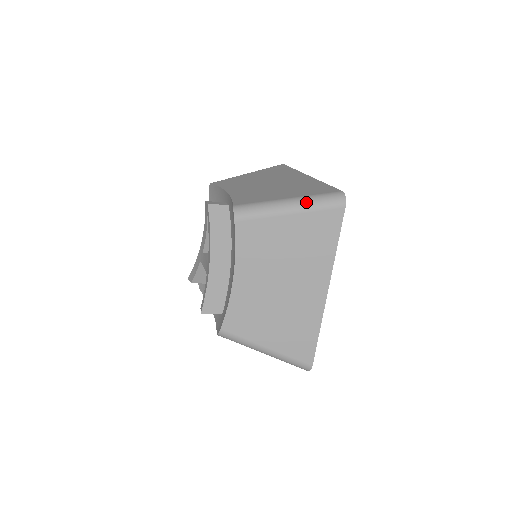
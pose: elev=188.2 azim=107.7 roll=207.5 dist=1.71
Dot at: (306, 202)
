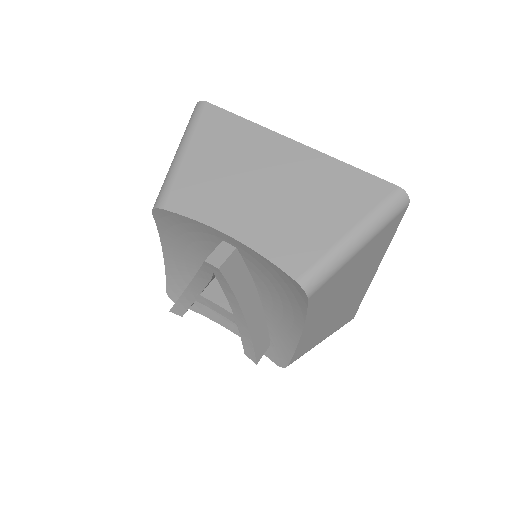
Dot at: (373, 227)
